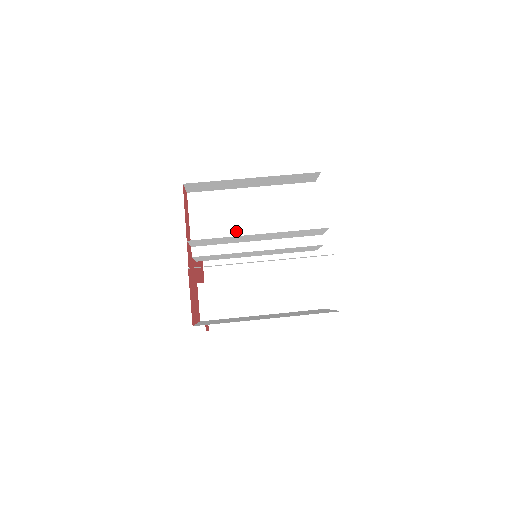
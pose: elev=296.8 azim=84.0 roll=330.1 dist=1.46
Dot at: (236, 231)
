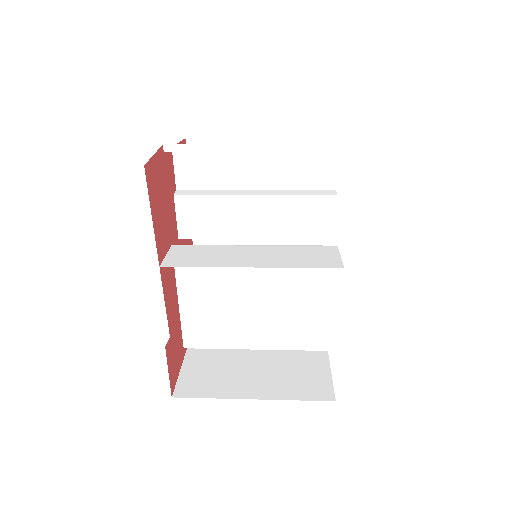
Dot at: occluded
